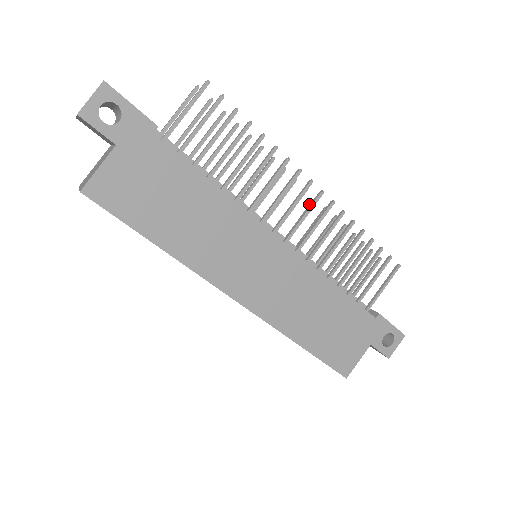
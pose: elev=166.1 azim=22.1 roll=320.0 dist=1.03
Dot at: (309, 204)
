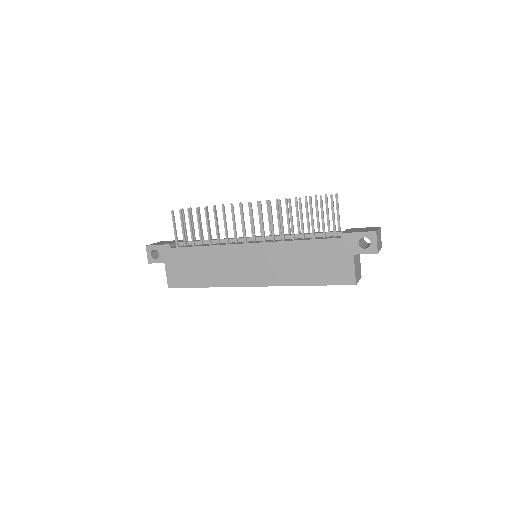
Dot at: (267, 206)
